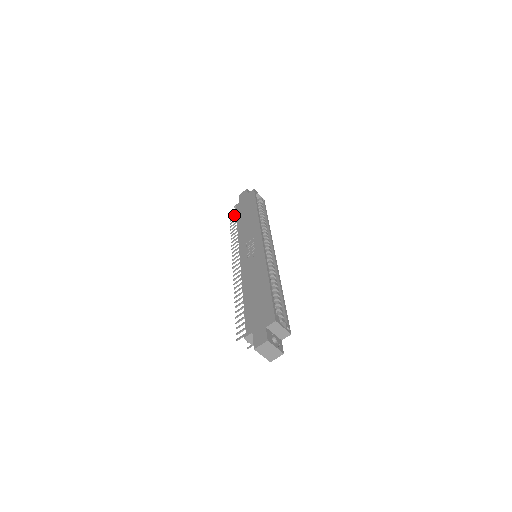
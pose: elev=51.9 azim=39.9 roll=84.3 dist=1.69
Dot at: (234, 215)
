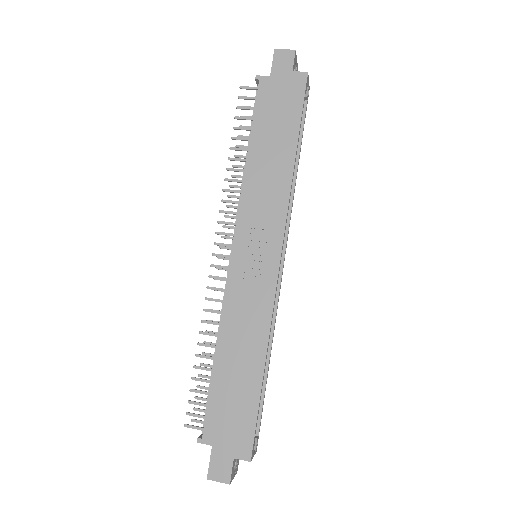
Dot at: (249, 99)
